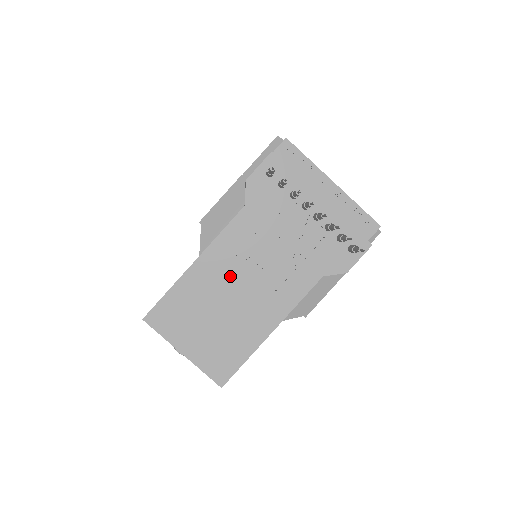
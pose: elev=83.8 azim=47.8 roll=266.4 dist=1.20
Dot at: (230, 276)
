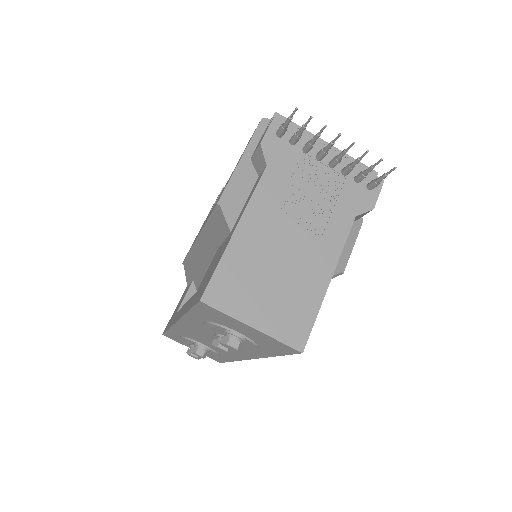
Dot at: (274, 235)
